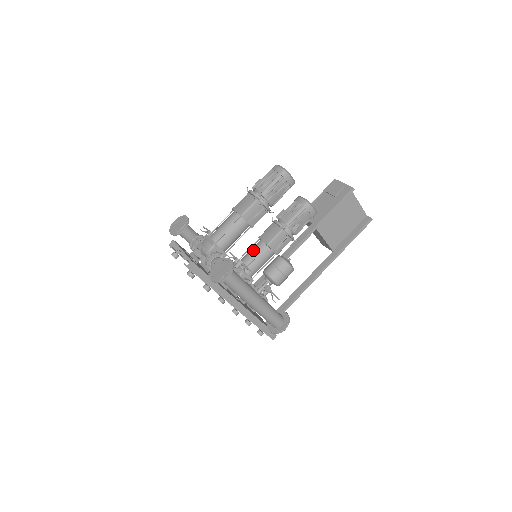
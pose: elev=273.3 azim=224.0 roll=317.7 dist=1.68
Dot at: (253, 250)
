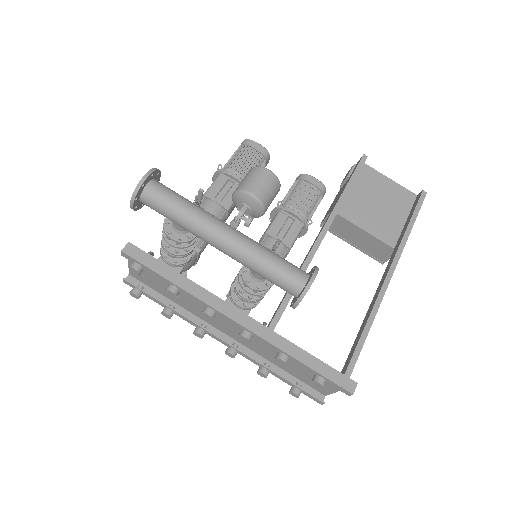
Dot at: occluded
